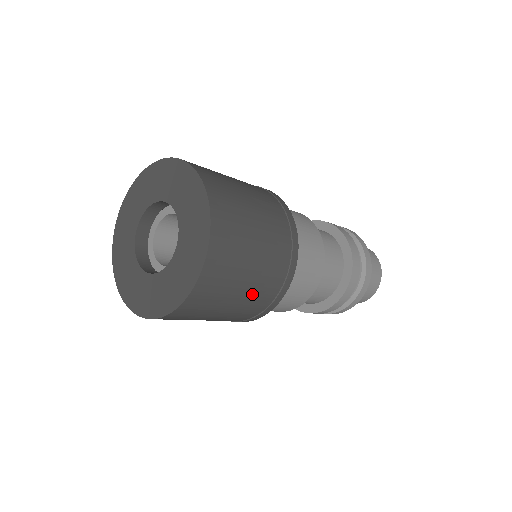
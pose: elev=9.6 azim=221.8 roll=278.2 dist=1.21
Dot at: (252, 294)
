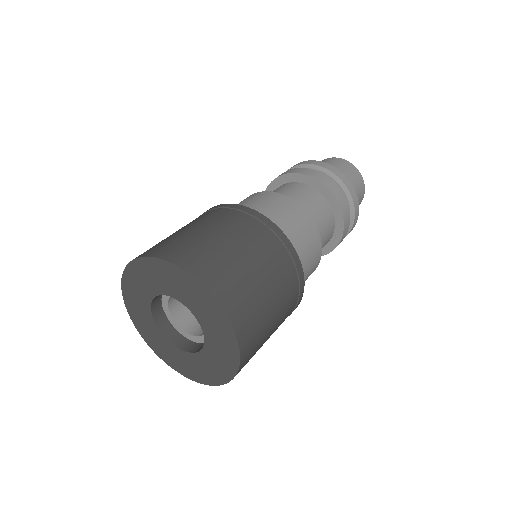
Dot at: occluded
